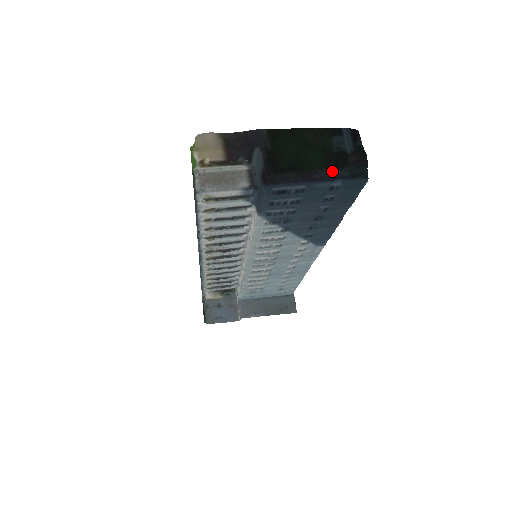
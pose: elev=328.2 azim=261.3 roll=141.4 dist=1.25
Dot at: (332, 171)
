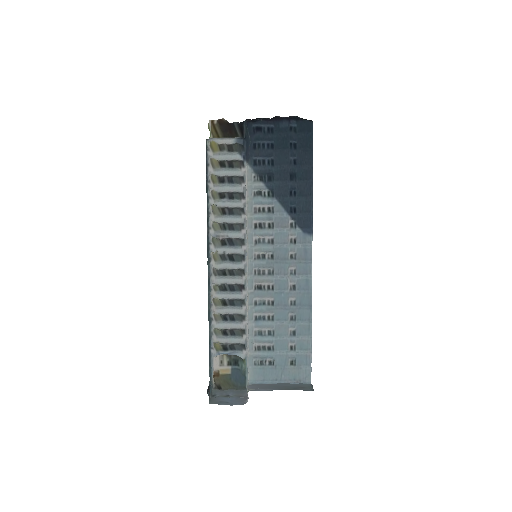
Dot at: (289, 117)
